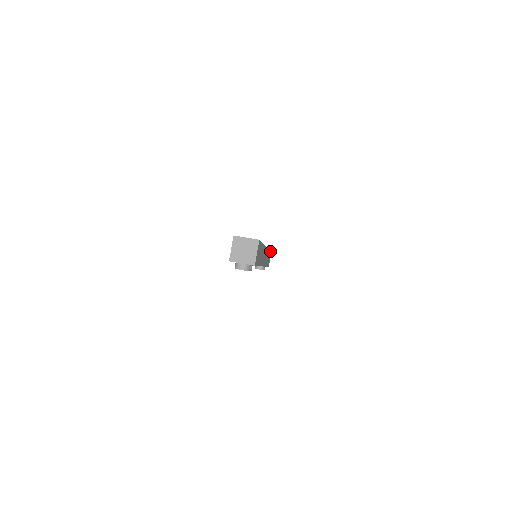
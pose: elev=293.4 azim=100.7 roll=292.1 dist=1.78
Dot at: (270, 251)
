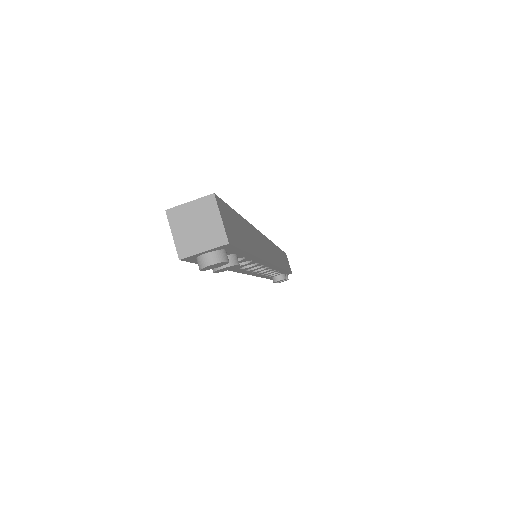
Dot at: occluded
